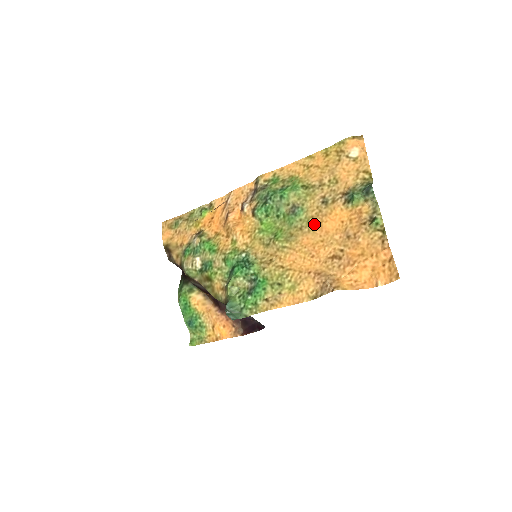
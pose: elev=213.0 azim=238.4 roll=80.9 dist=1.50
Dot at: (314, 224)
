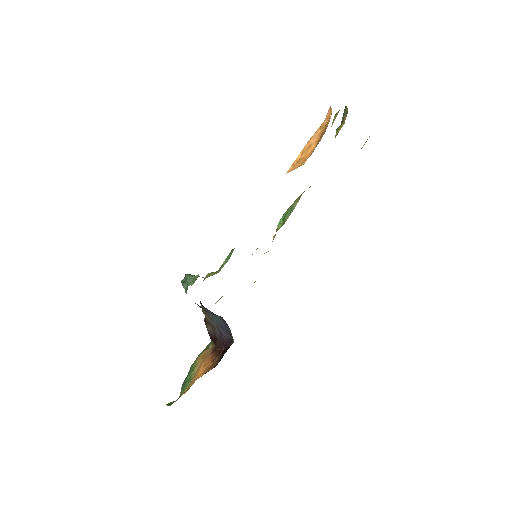
Dot at: occluded
